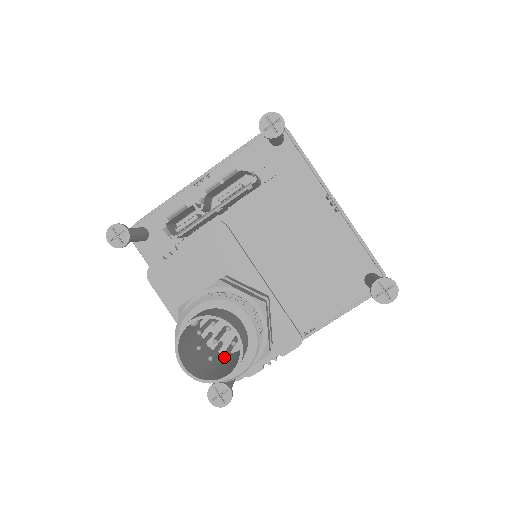
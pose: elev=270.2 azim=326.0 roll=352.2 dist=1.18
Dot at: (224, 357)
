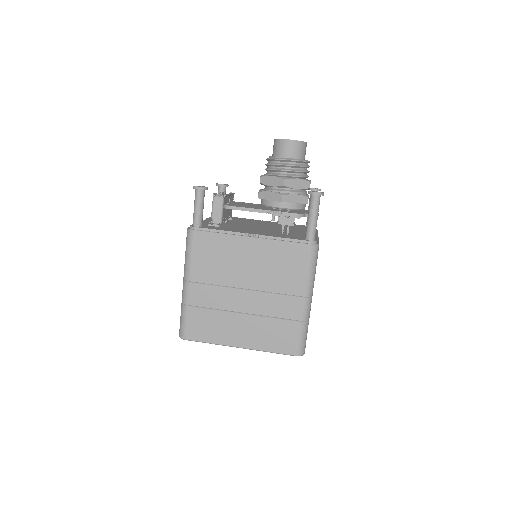
Dot at: occluded
